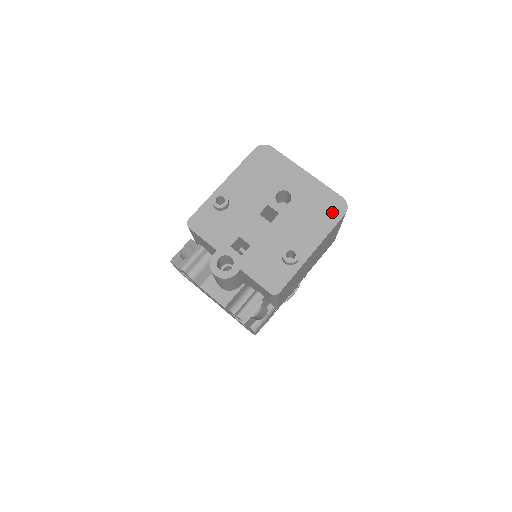
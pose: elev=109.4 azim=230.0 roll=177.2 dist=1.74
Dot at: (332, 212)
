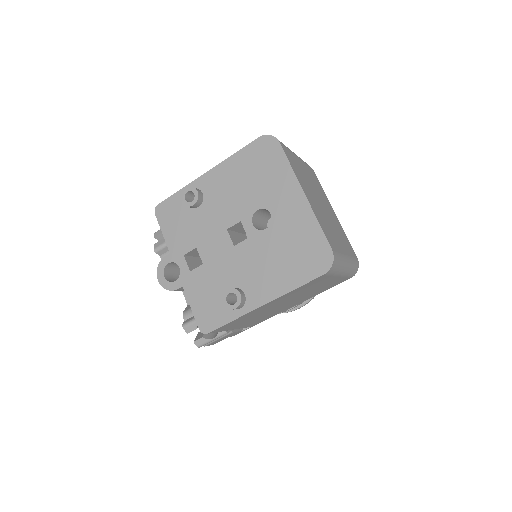
Dot at: (309, 264)
